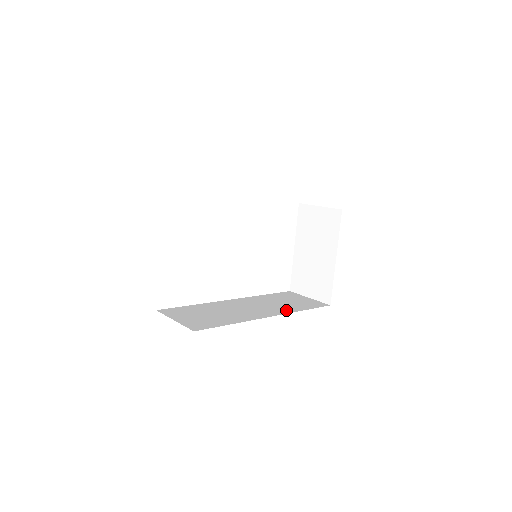
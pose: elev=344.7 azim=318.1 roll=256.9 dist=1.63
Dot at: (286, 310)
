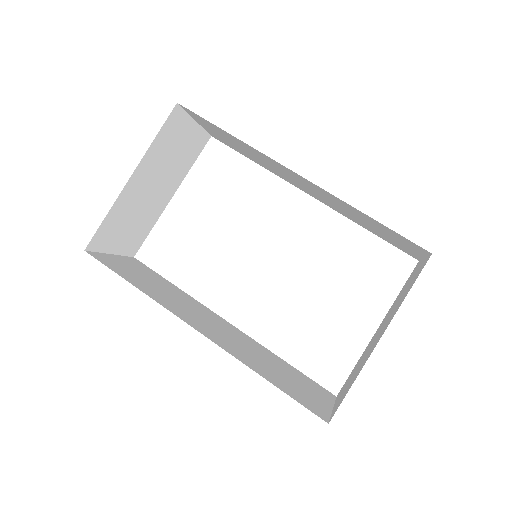
Dot at: (239, 354)
